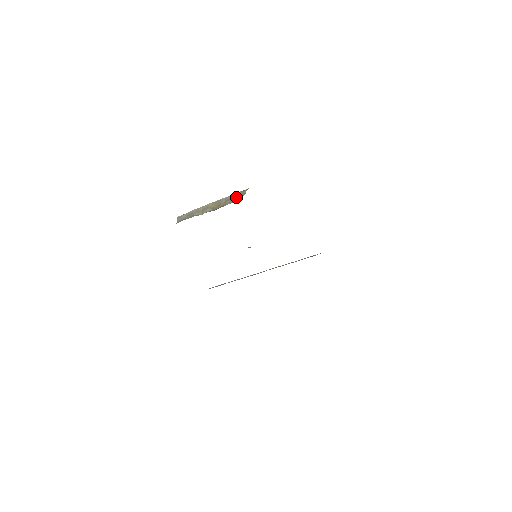
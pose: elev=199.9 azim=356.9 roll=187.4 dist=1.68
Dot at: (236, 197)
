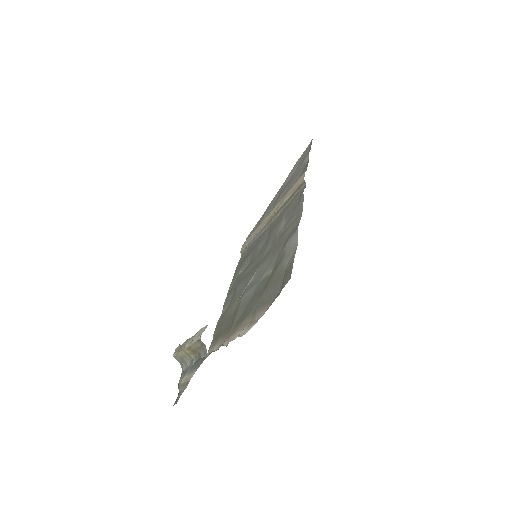
Dot at: (200, 348)
